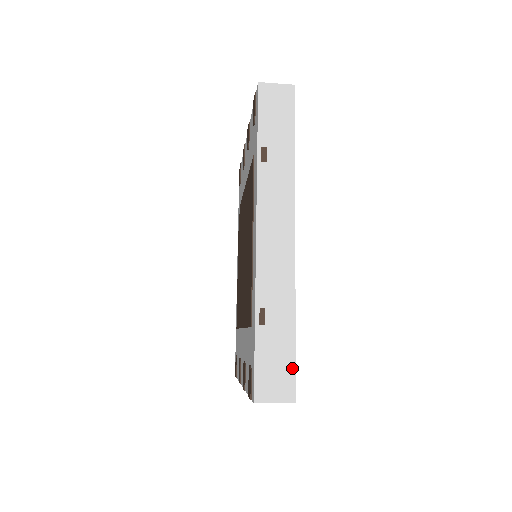
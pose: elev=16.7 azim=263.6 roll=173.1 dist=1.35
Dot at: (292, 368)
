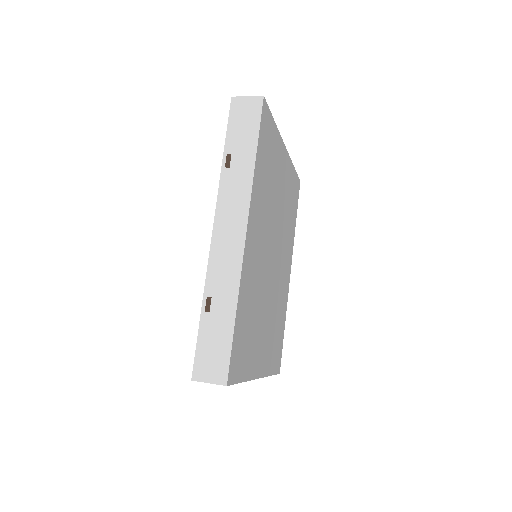
Dot at: (228, 354)
